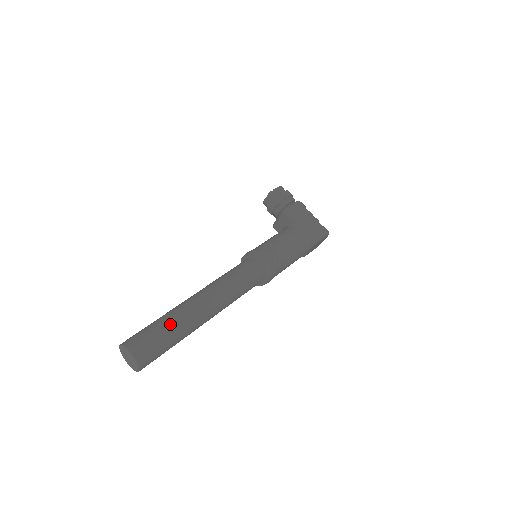
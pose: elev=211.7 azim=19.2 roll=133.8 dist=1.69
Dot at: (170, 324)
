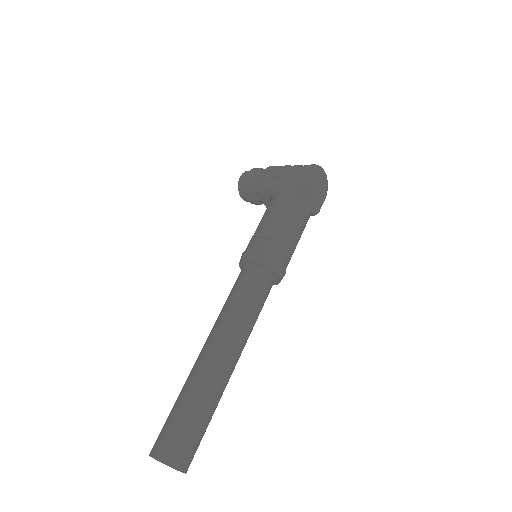
Dot at: (183, 398)
